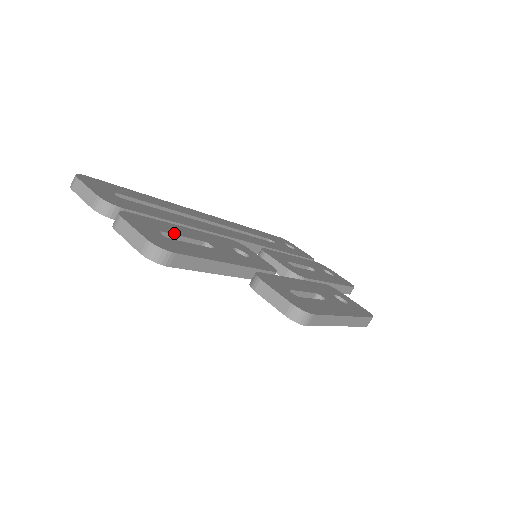
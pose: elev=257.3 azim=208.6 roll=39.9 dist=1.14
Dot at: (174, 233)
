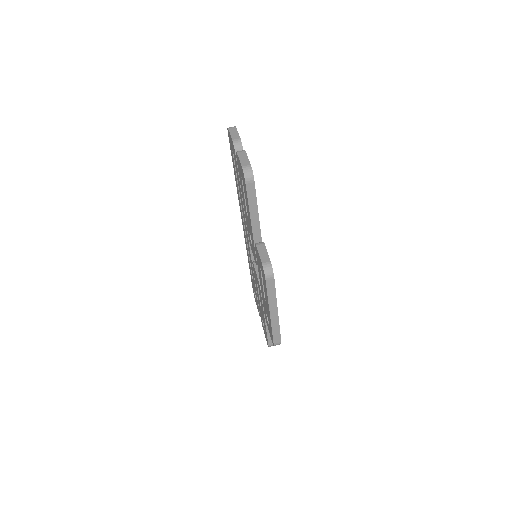
Dot at: occluded
